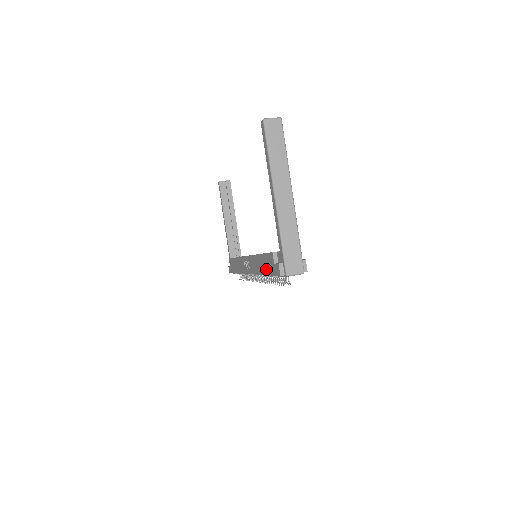
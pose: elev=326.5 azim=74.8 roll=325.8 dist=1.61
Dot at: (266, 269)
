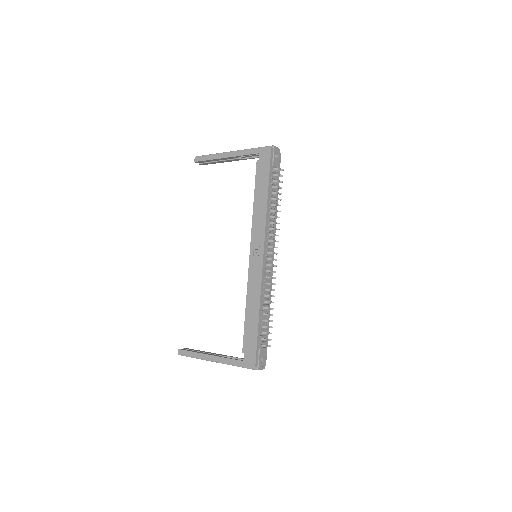
Dot at: (264, 183)
